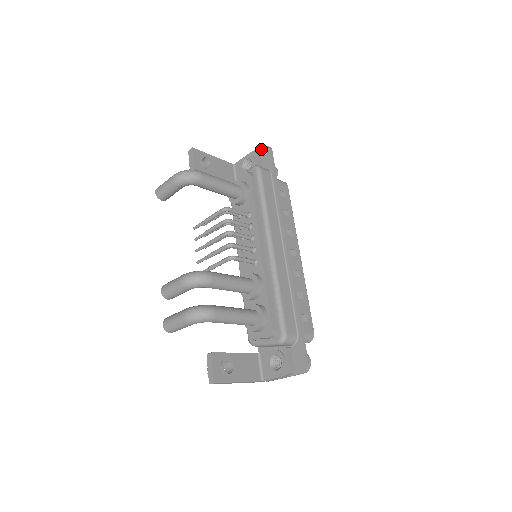
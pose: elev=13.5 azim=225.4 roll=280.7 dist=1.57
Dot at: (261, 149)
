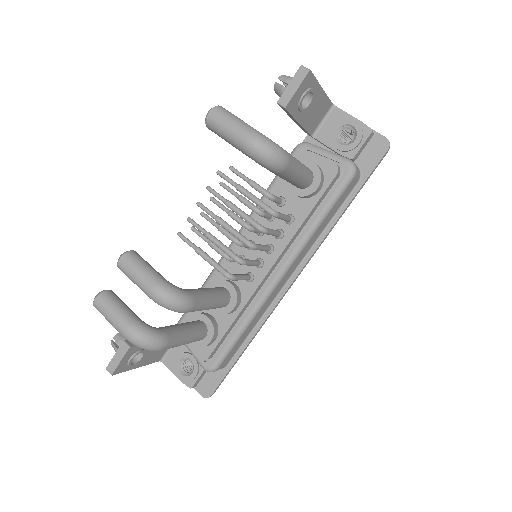
Dot at: (379, 133)
